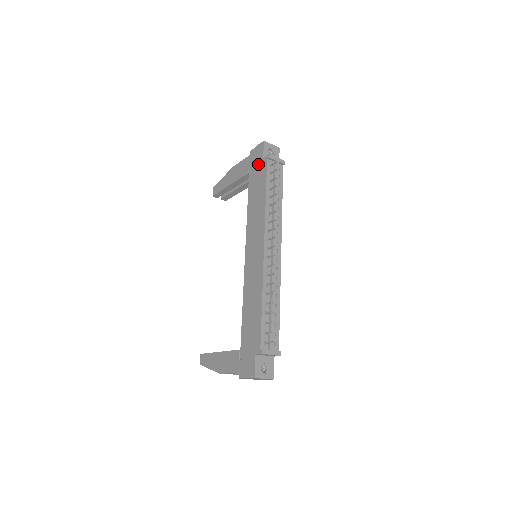
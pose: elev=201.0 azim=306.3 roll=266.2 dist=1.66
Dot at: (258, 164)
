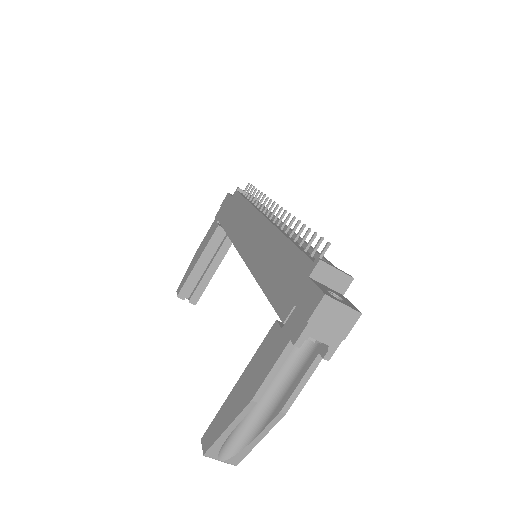
Dot at: (228, 205)
